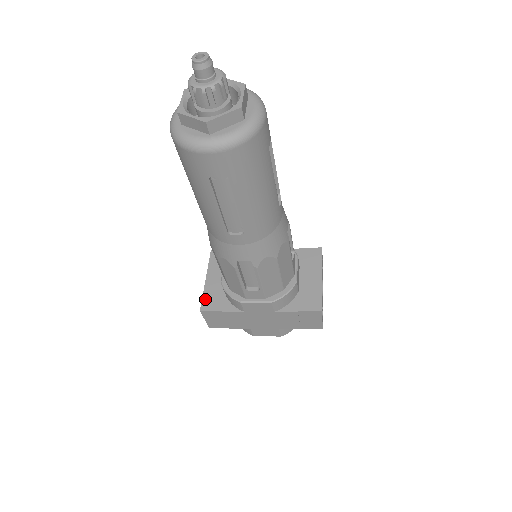
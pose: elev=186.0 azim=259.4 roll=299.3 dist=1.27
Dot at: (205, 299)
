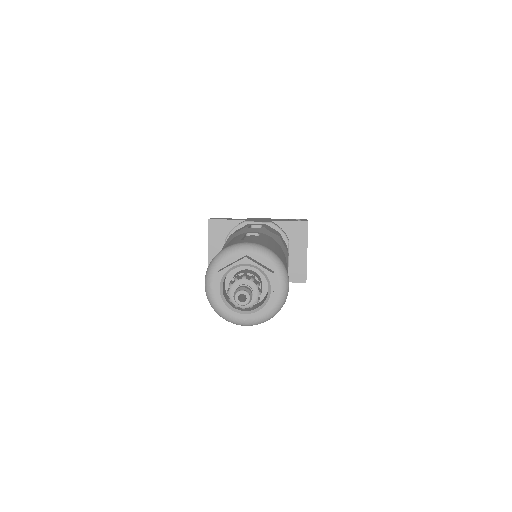
Dot at: occluded
